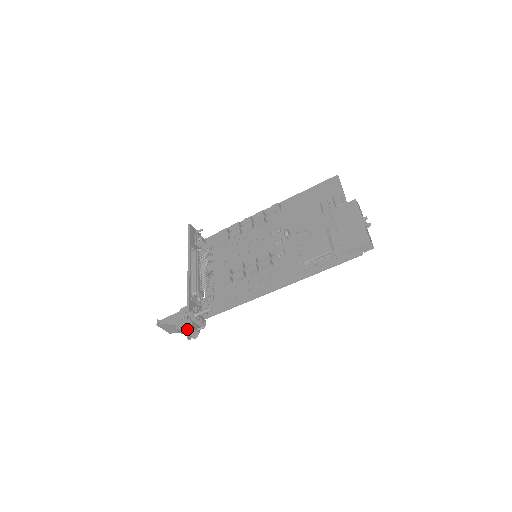
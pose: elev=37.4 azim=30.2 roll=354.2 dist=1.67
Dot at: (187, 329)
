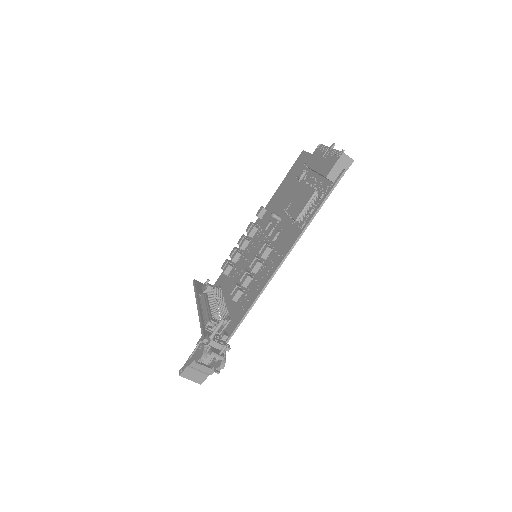
Dot at: (213, 364)
